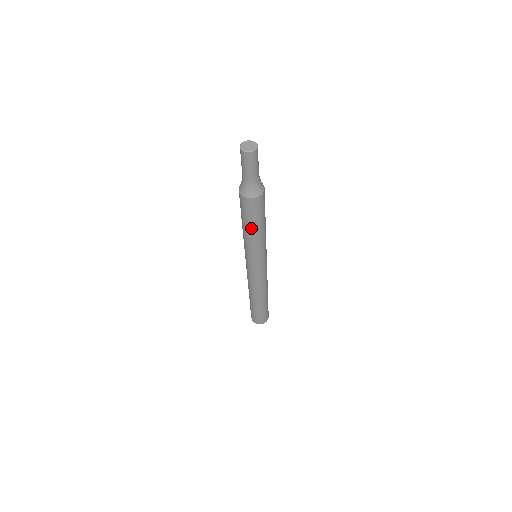
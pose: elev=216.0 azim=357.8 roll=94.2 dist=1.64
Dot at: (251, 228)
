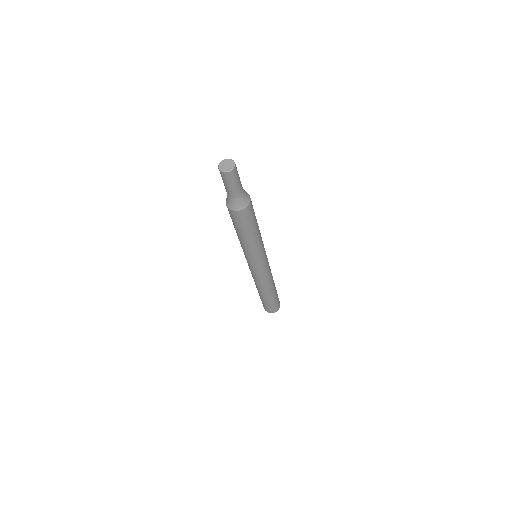
Dot at: (239, 234)
